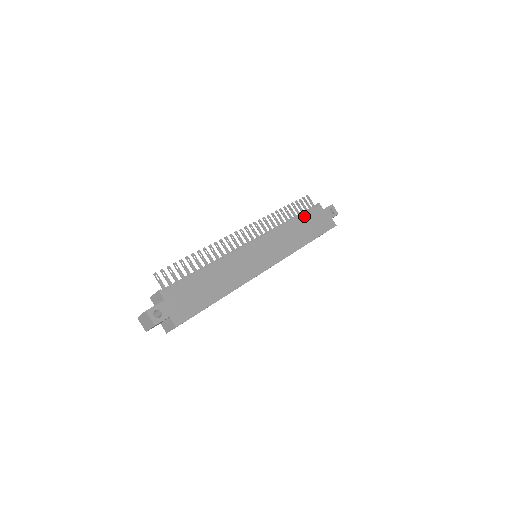
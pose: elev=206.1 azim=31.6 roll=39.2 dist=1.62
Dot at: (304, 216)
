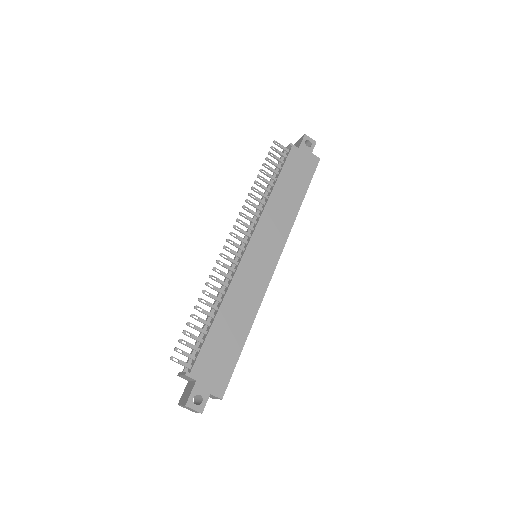
Dot at: (283, 173)
